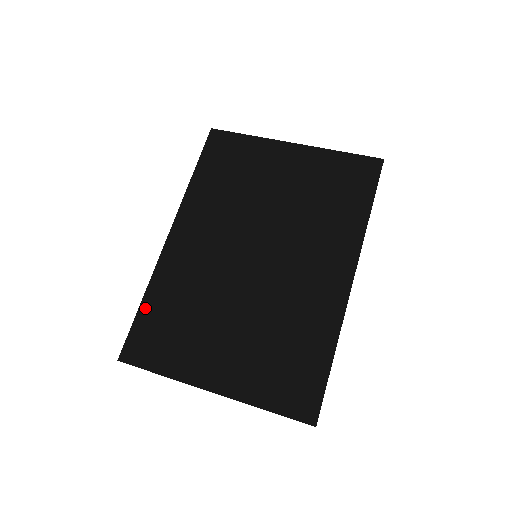
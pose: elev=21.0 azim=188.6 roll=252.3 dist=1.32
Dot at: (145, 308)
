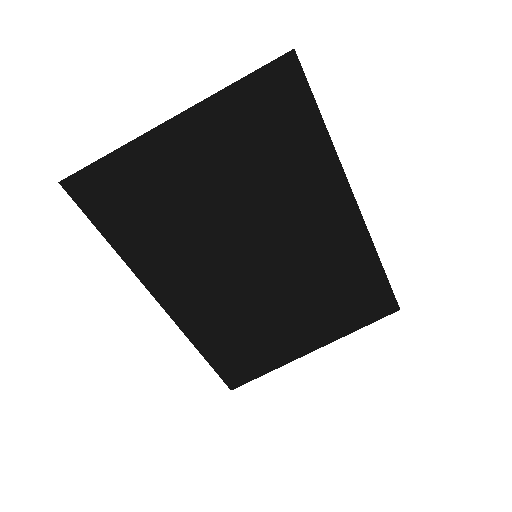
Dot at: (211, 356)
